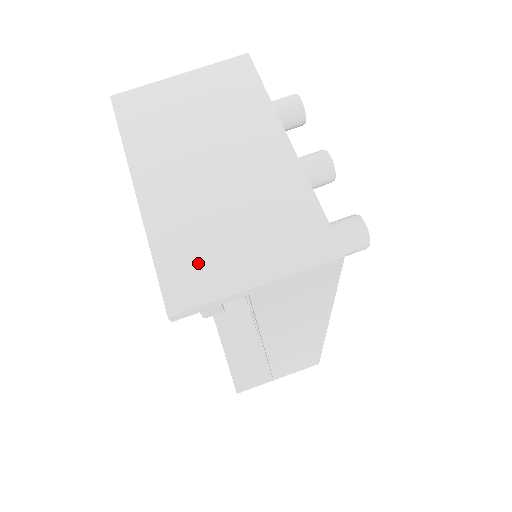
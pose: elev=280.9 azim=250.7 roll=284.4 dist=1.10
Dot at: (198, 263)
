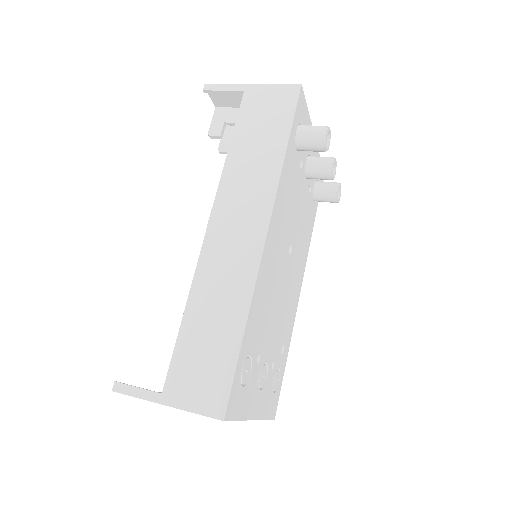
Dot at: (234, 100)
